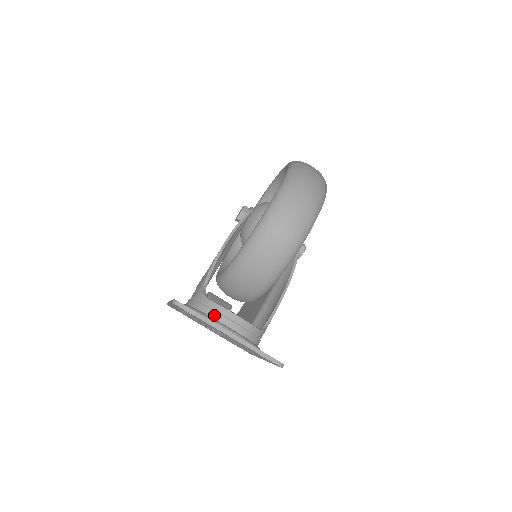
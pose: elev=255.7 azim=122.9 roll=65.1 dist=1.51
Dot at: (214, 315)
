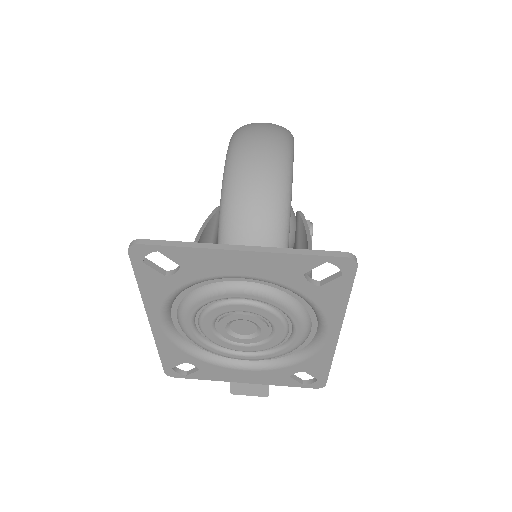
Dot at: occluded
